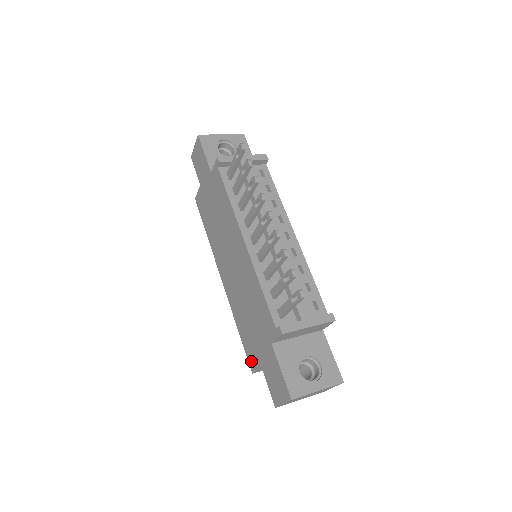
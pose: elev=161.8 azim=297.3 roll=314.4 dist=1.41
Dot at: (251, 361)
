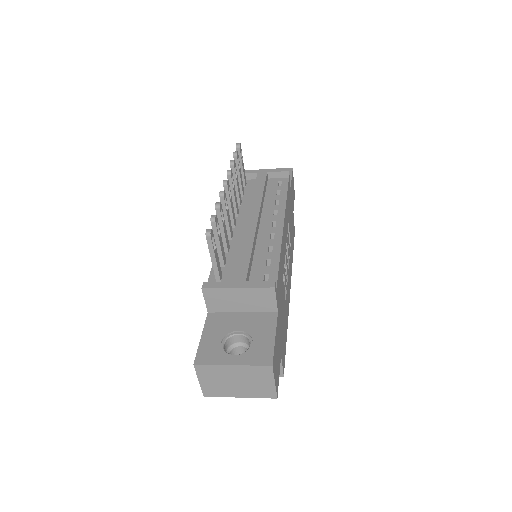
Dot at: occluded
